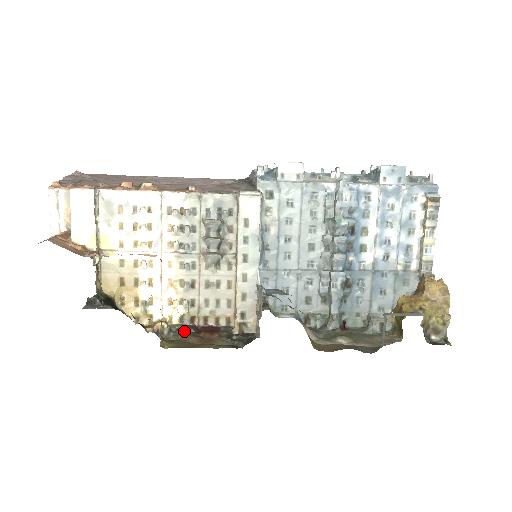
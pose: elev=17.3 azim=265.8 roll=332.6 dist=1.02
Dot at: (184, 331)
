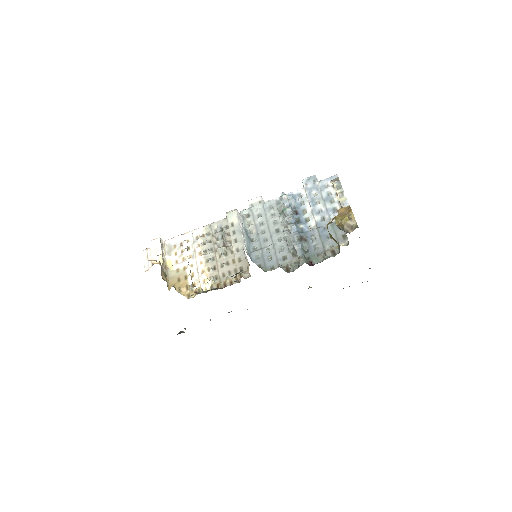
Dot at: occluded
